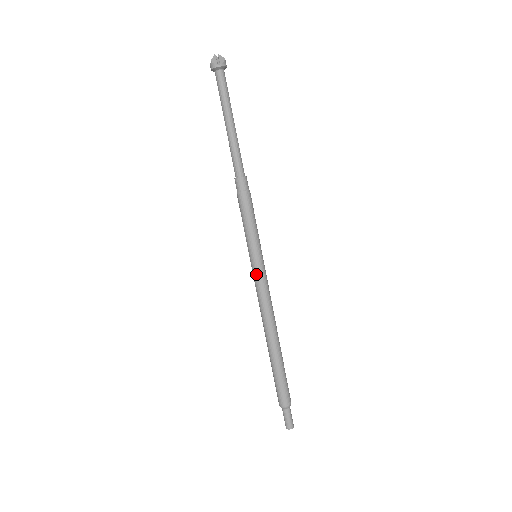
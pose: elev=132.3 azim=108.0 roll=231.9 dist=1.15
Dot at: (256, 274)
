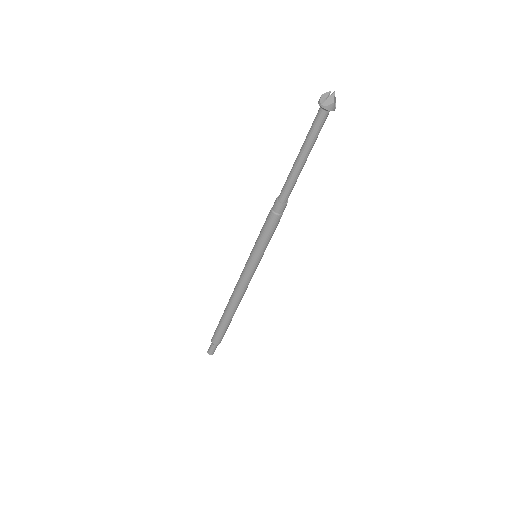
Dot at: (254, 271)
